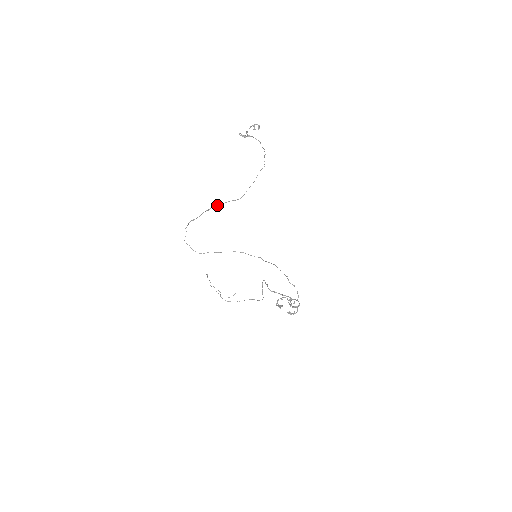
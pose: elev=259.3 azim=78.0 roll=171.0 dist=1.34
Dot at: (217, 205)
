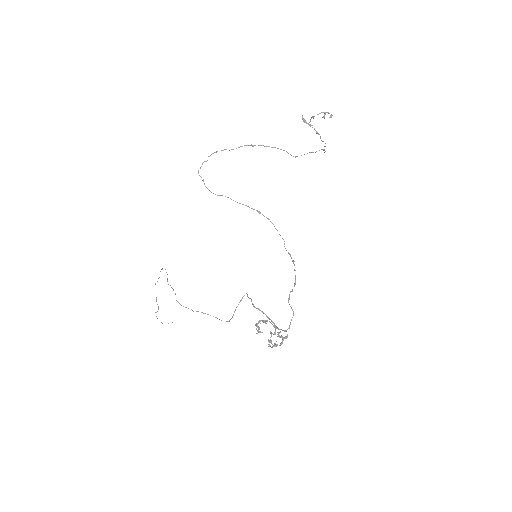
Dot at: occluded
